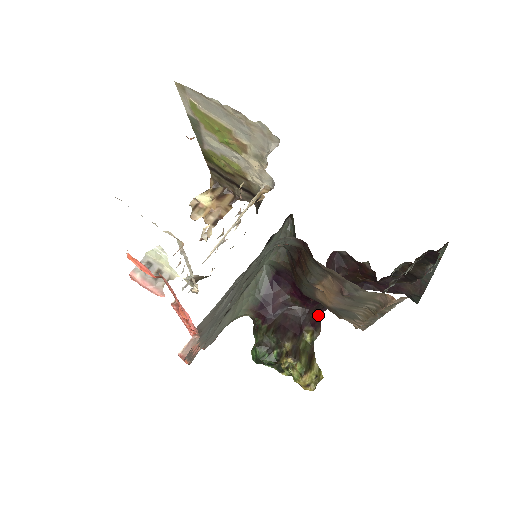
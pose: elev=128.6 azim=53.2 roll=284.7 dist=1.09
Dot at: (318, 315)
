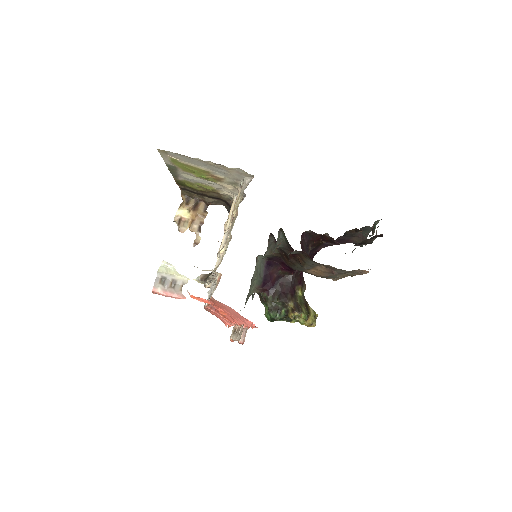
Dot at: (301, 275)
